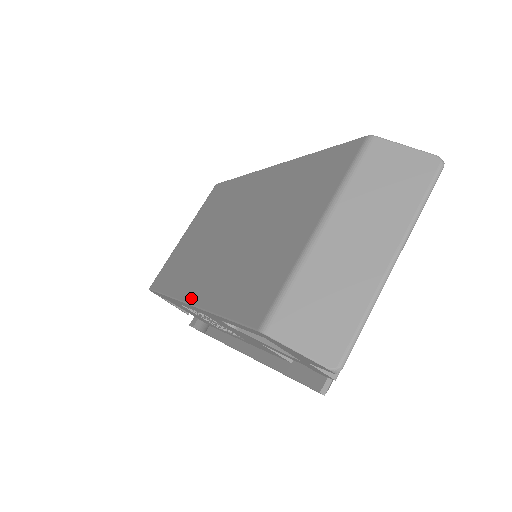
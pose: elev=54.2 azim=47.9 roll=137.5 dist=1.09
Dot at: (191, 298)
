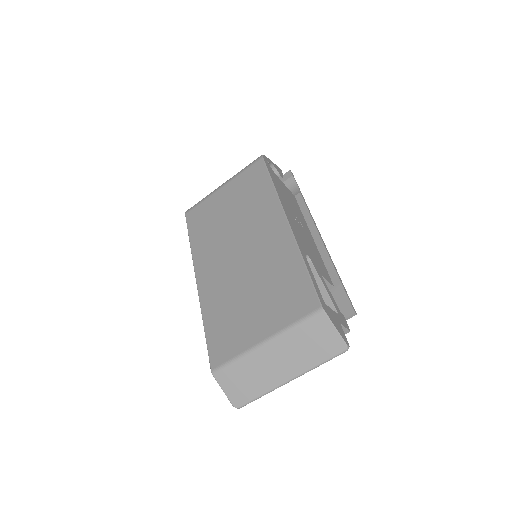
Dot at: (199, 281)
